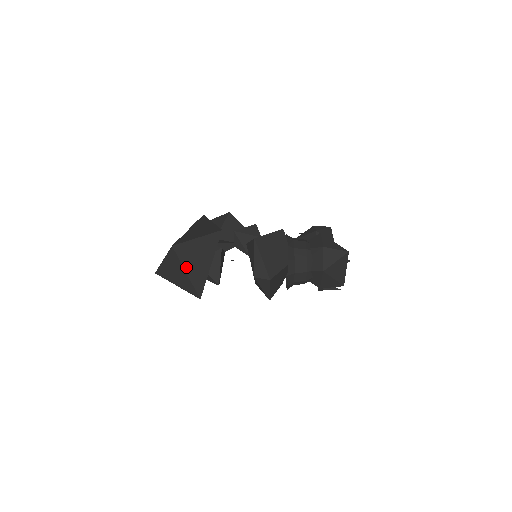
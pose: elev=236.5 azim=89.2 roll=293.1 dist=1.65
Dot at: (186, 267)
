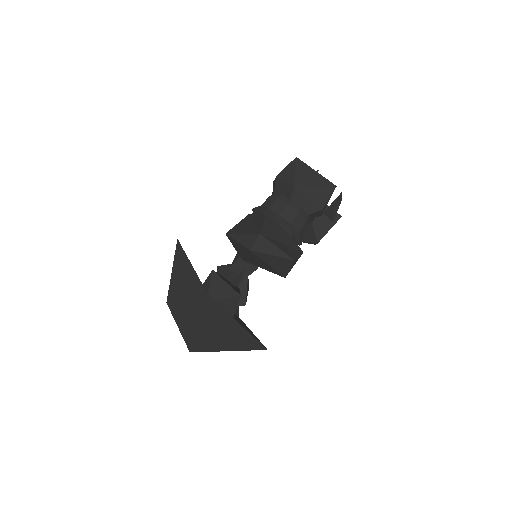
Dot at: (183, 296)
